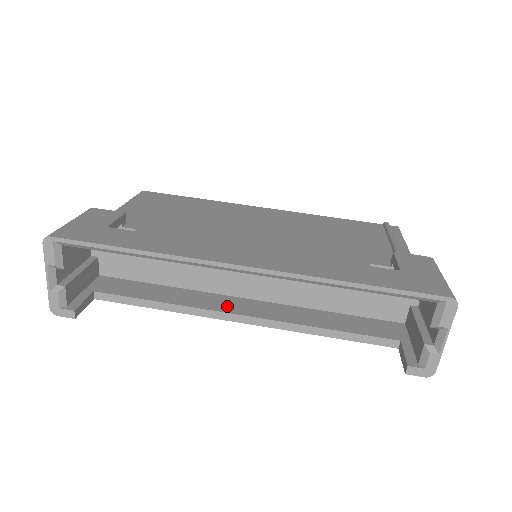
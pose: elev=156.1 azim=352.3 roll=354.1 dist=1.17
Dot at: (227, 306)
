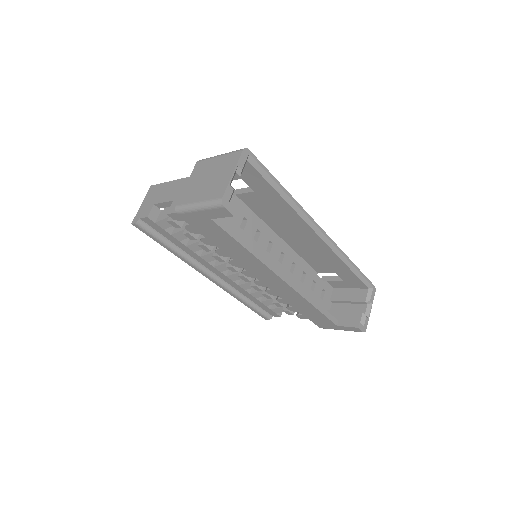
Dot at: occluded
